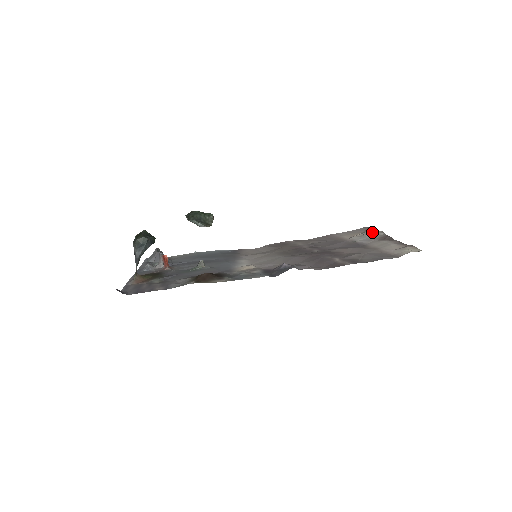
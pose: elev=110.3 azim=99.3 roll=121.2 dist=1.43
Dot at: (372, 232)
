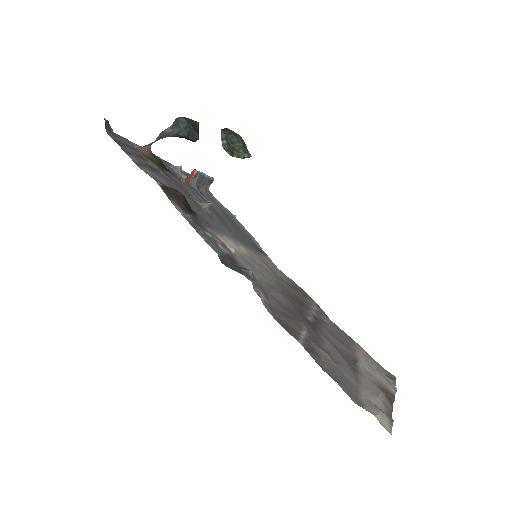
Dot at: (387, 378)
